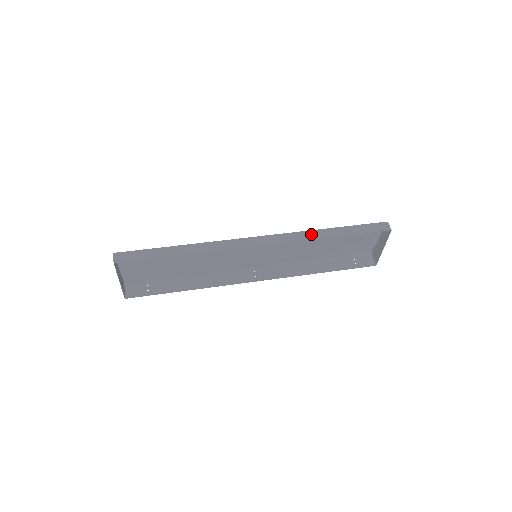
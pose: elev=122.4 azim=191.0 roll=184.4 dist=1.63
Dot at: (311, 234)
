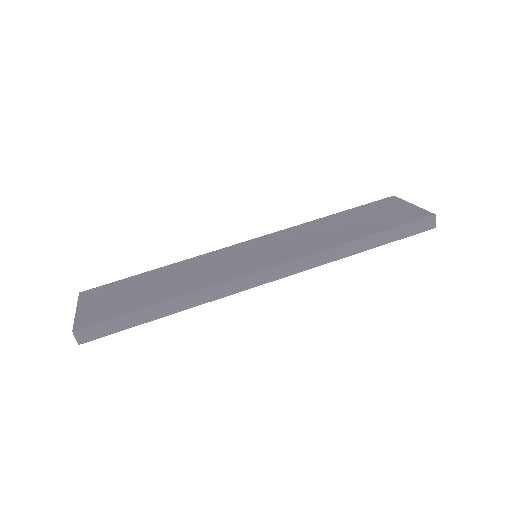
Dot at: (336, 253)
